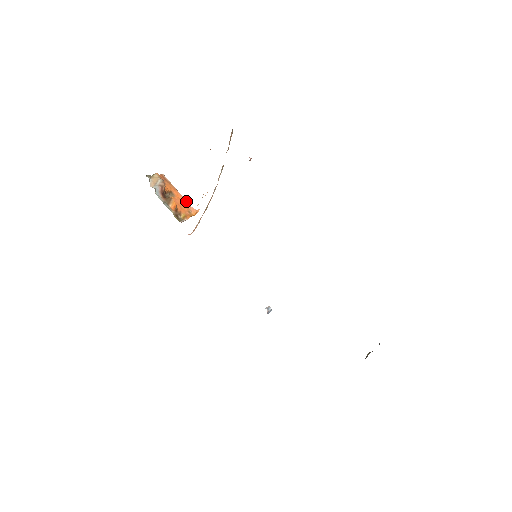
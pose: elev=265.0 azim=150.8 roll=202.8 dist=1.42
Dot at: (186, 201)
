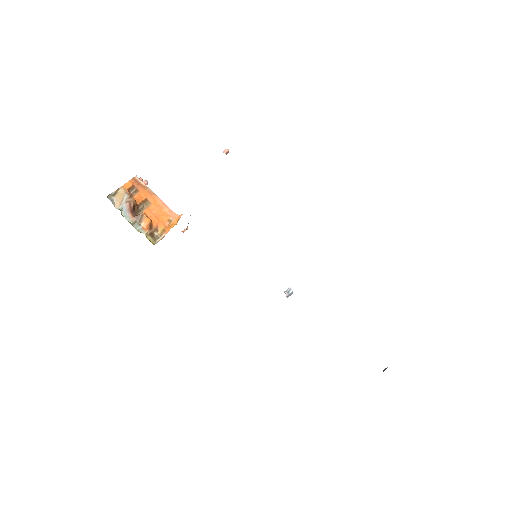
Dot at: (166, 206)
